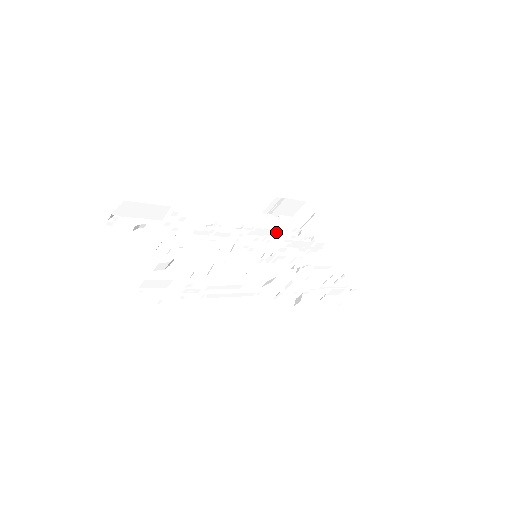
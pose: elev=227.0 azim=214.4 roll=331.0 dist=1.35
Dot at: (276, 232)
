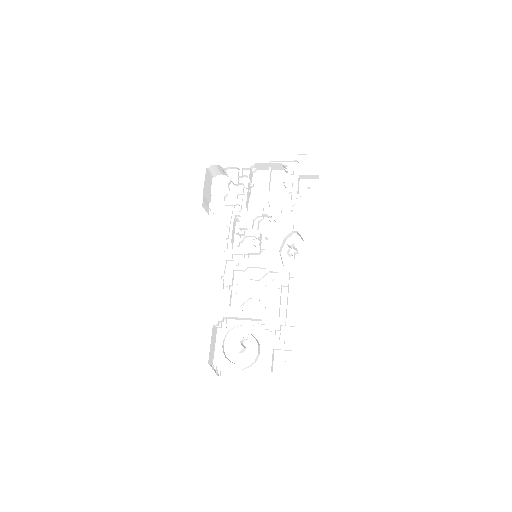
Dot at: (234, 220)
